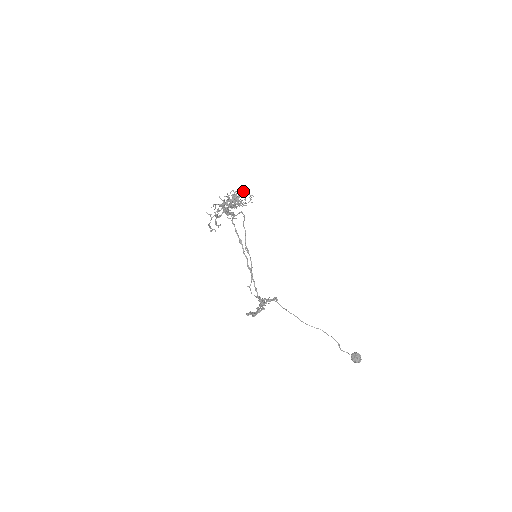
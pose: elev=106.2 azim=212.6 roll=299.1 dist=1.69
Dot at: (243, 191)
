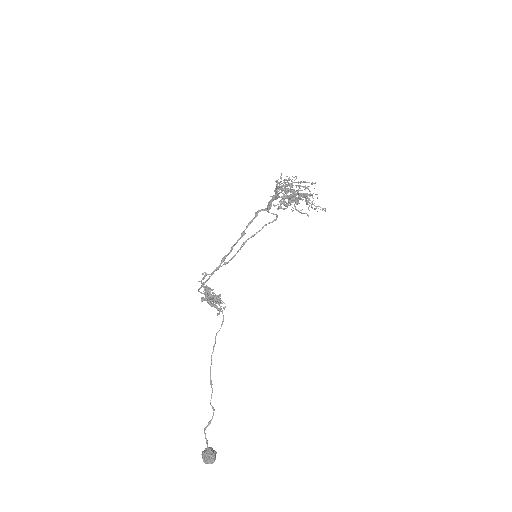
Dot at: occluded
